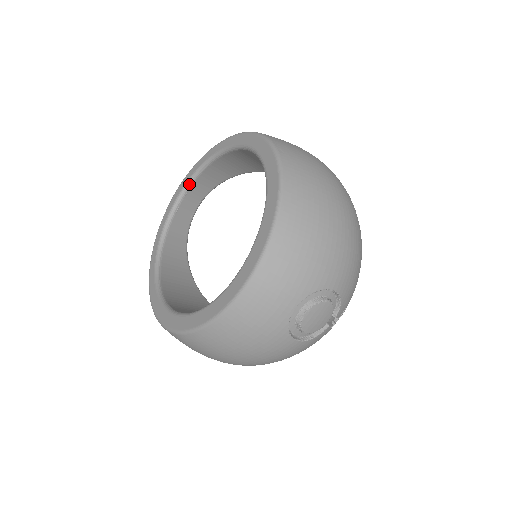
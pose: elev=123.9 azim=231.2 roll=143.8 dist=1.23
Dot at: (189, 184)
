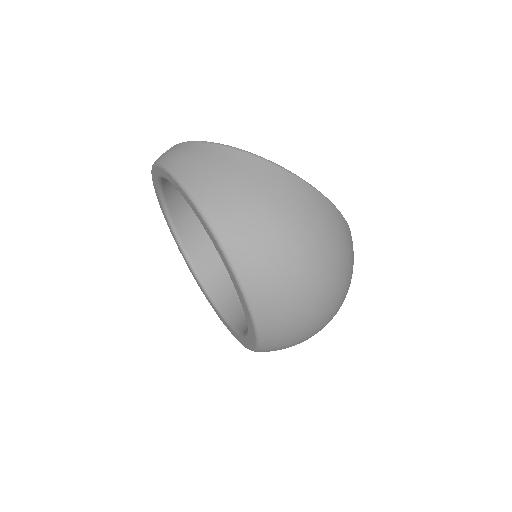
Dot at: (162, 179)
